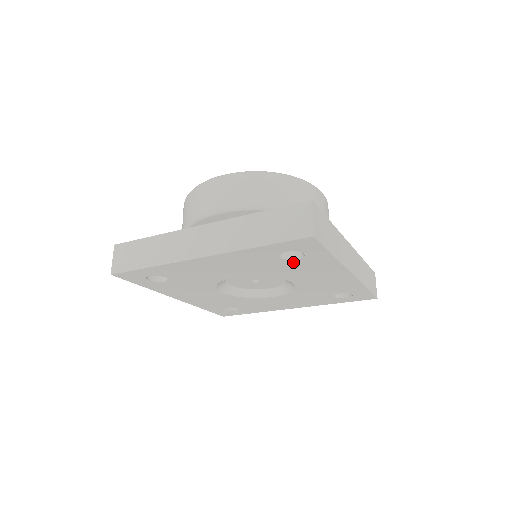
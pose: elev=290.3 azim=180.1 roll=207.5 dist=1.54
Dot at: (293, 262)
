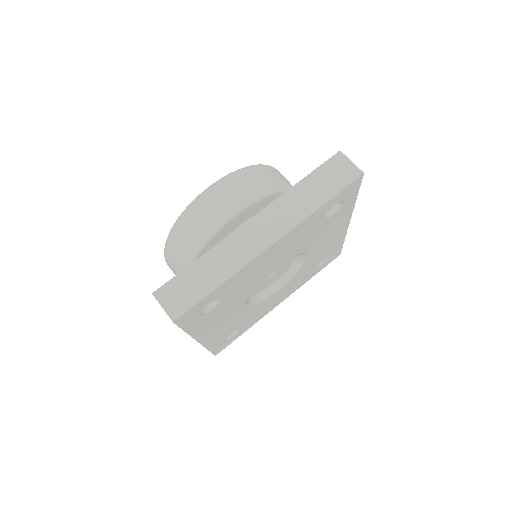
Dot at: (328, 221)
